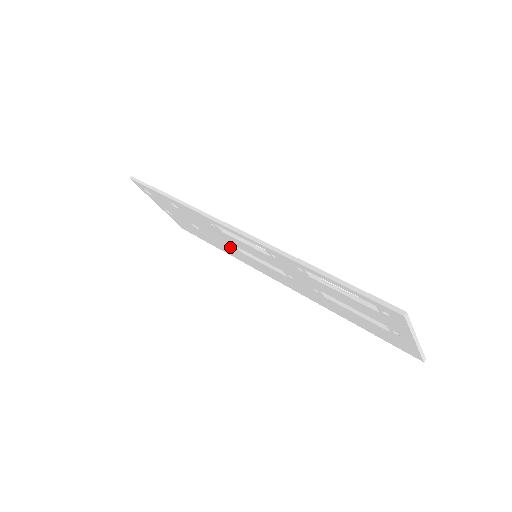
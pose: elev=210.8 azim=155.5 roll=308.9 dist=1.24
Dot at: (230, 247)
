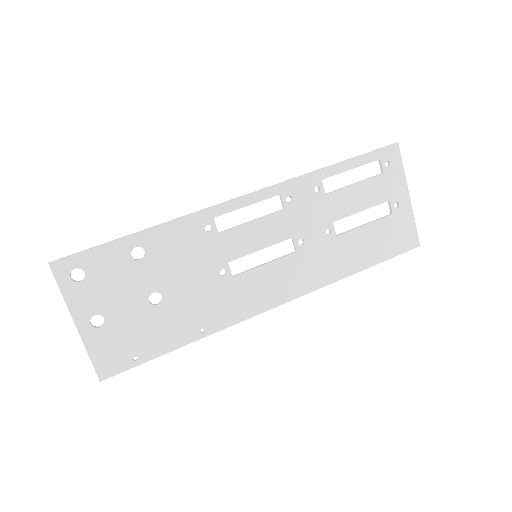
Dot at: (214, 288)
